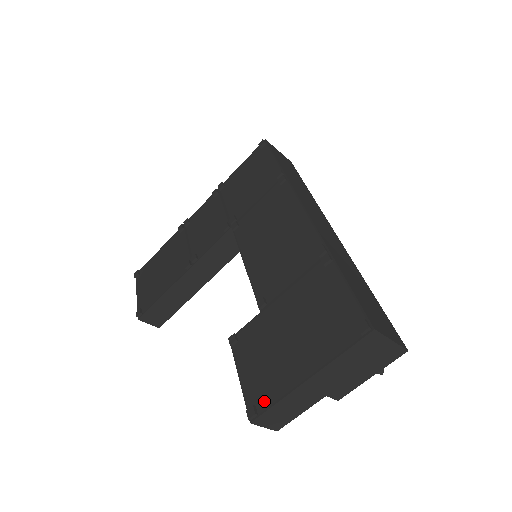
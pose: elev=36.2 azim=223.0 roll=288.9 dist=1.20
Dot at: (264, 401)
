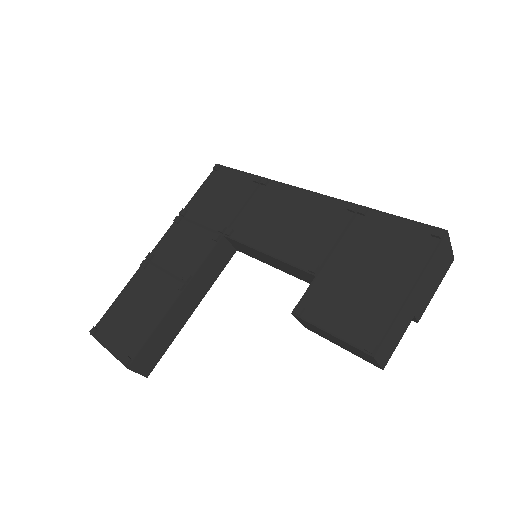
Dot at: (376, 332)
